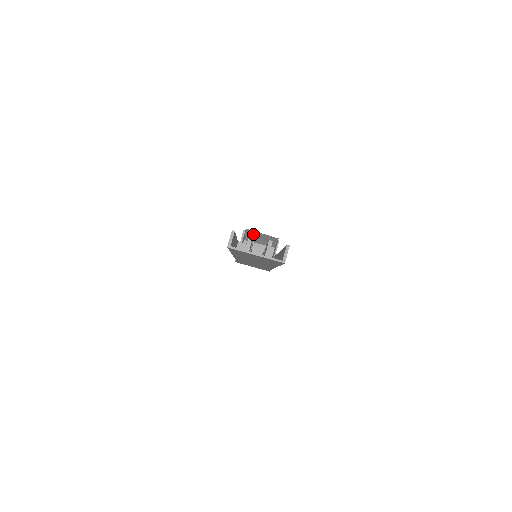
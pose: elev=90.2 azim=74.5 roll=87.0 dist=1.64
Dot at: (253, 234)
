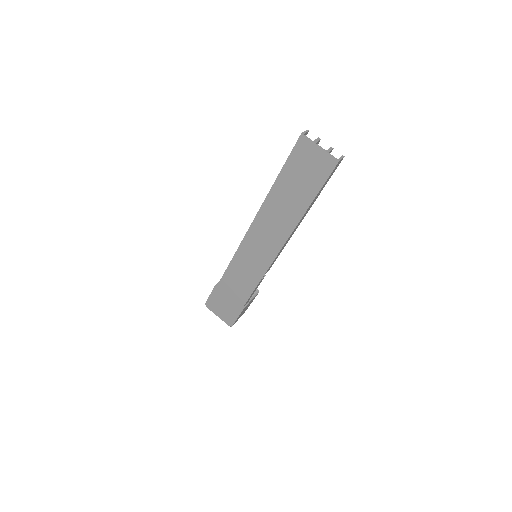
Dot at: occluded
